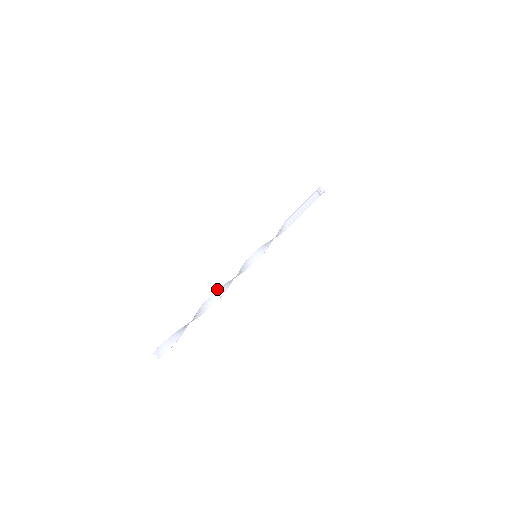
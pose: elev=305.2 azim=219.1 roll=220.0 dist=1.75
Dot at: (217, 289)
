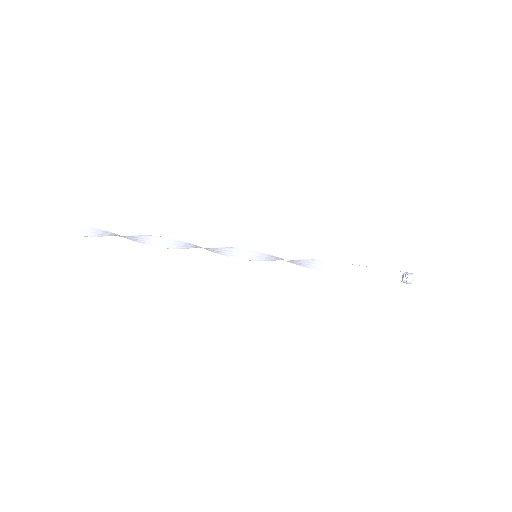
Dot at: occluded
